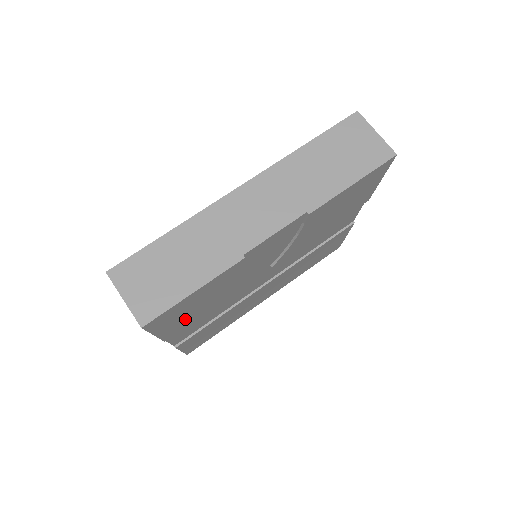
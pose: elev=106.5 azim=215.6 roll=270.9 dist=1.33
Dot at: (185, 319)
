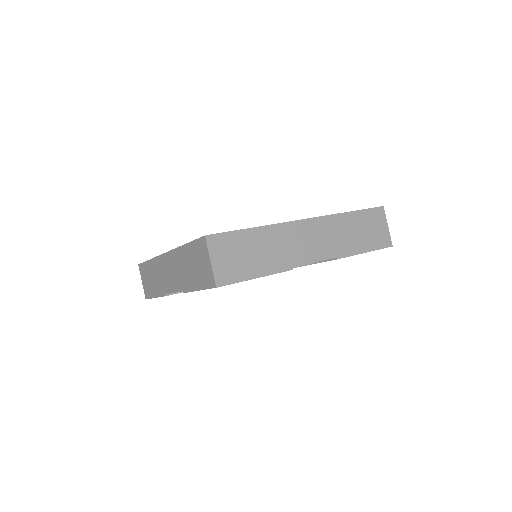
Dot at: occluded
